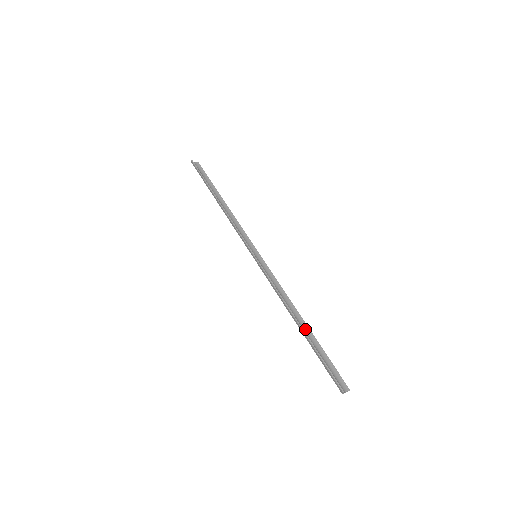
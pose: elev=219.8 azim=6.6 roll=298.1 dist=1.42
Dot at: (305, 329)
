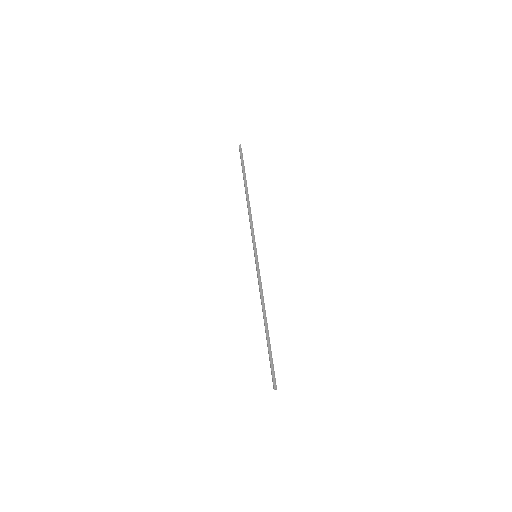
Dot at: occluded
